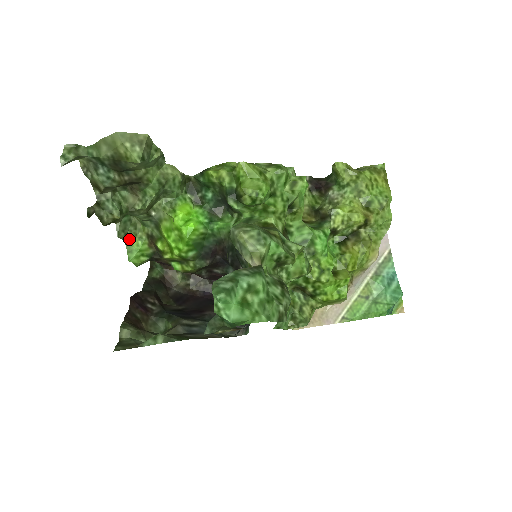
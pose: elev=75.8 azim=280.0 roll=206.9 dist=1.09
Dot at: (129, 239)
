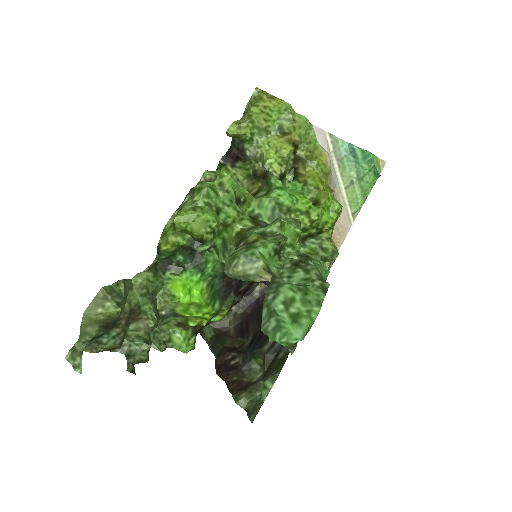
Dot at: (169, 342)
